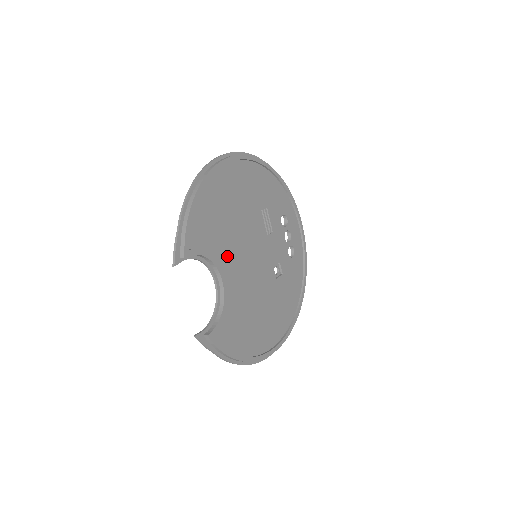
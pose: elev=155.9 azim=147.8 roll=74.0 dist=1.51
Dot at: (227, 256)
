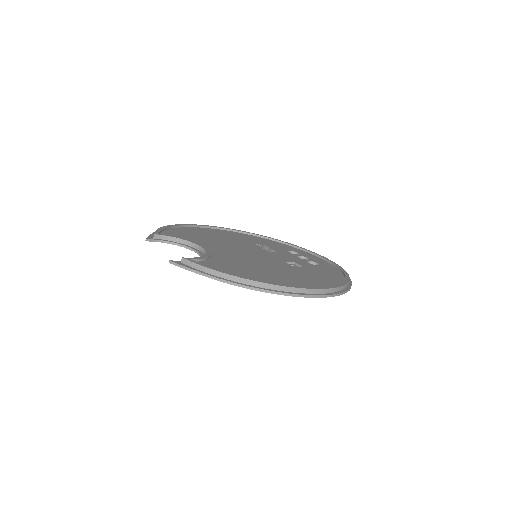
Dot at: (211, 246)
